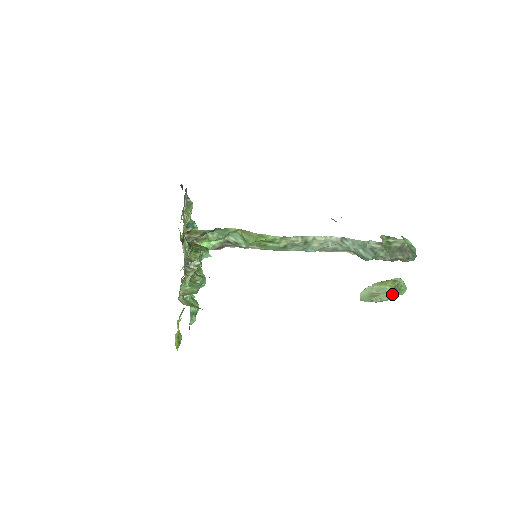
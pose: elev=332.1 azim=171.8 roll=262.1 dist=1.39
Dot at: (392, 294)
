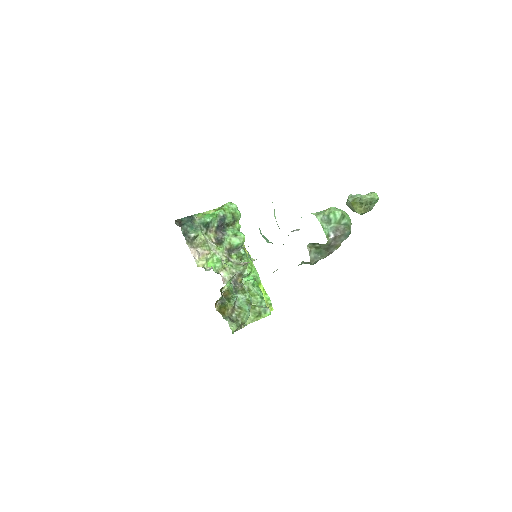
Dot at: (366, 212)
